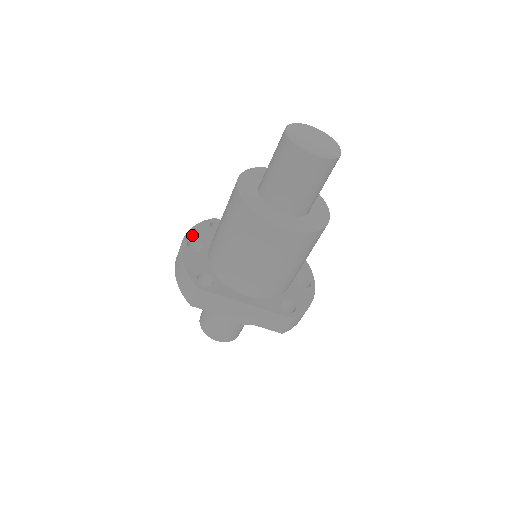
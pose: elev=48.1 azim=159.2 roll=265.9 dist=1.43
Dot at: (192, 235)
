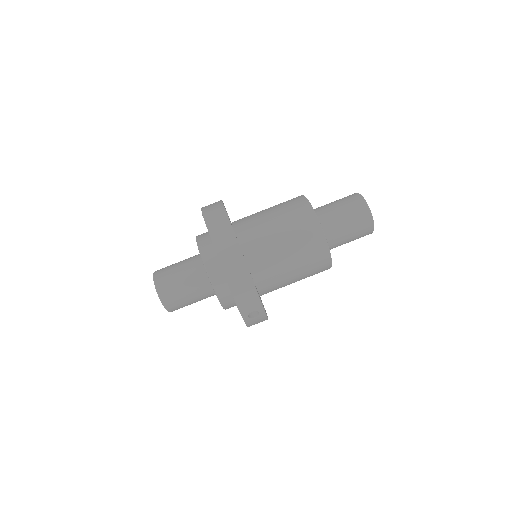
Dot at: occluded
